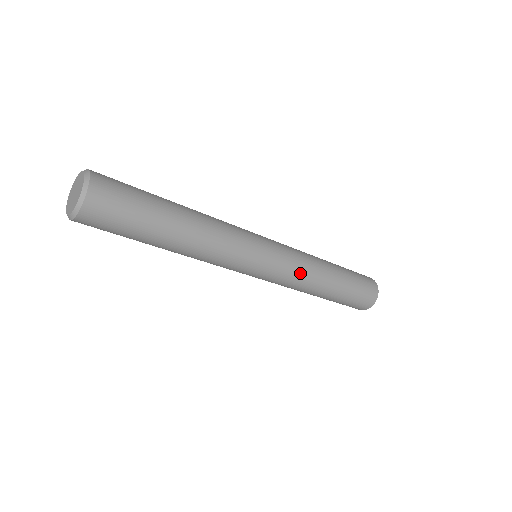
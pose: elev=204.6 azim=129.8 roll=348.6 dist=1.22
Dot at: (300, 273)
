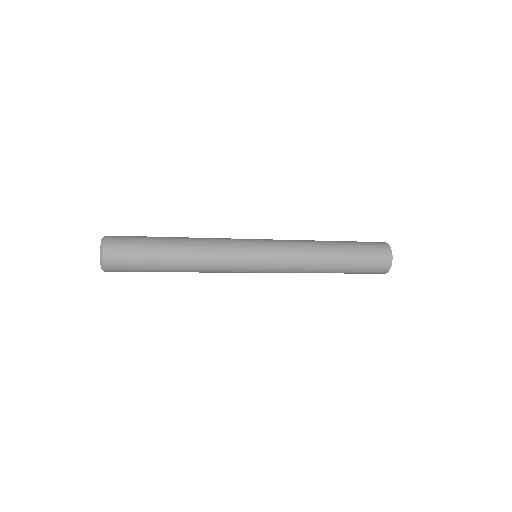
Dot at: (296, 254)
